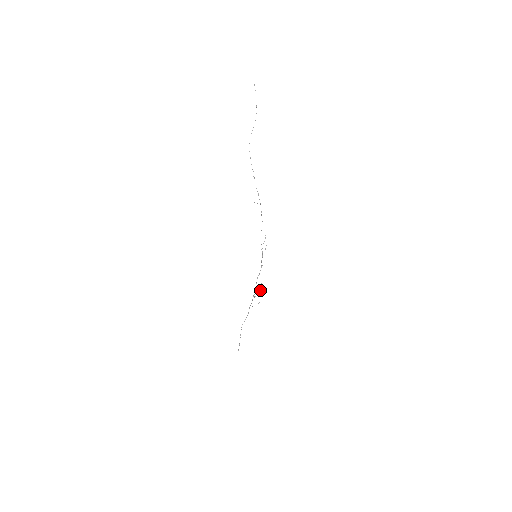
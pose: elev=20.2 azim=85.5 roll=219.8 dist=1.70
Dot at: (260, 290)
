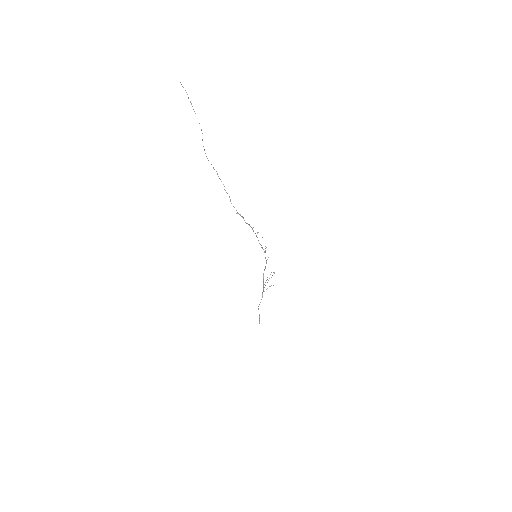
Dot at: (273, 272)
